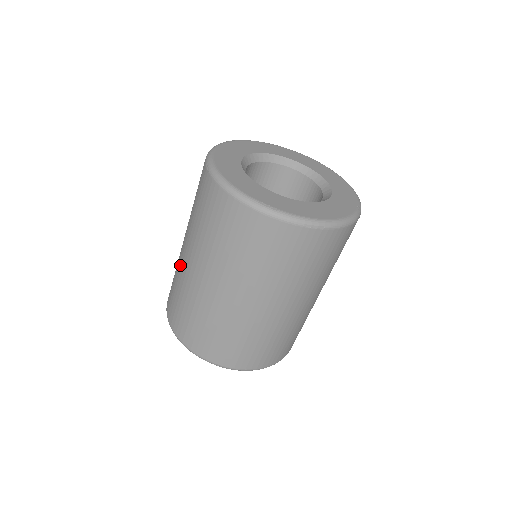
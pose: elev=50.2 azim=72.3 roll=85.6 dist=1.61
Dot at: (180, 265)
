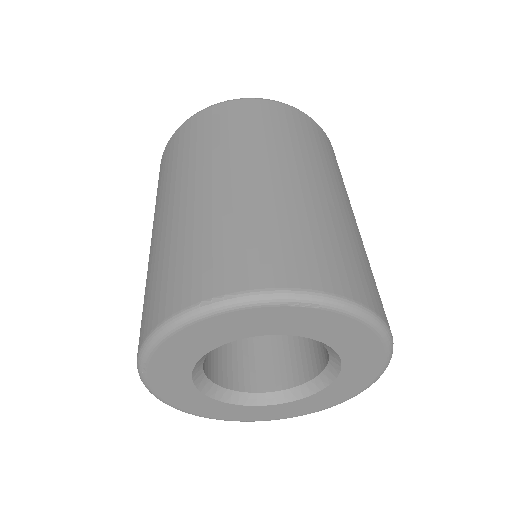
Dot at: occluded
